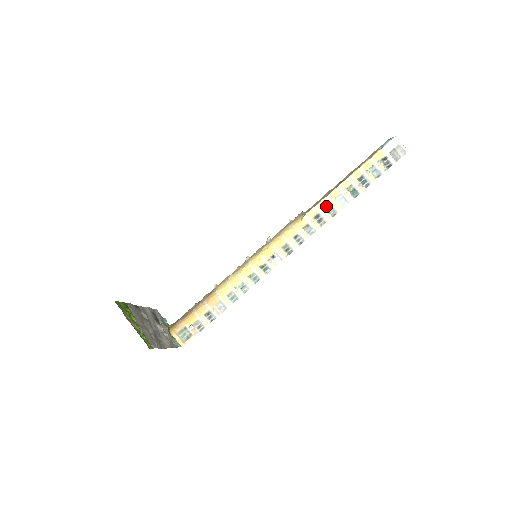
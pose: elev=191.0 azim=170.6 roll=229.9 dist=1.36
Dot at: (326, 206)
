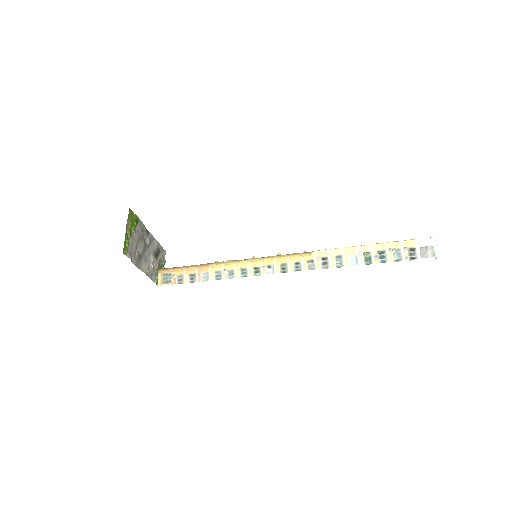
Dot at: (337, 255)
